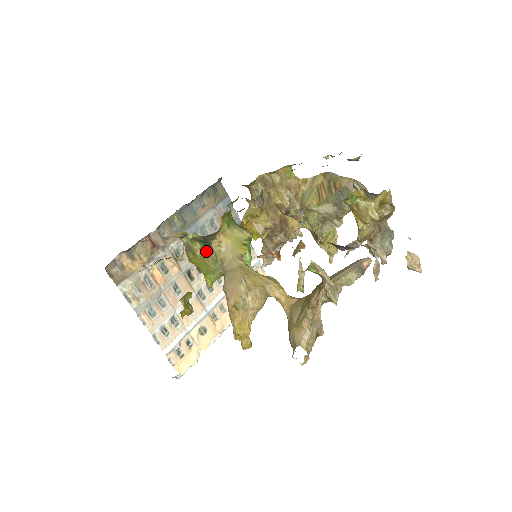
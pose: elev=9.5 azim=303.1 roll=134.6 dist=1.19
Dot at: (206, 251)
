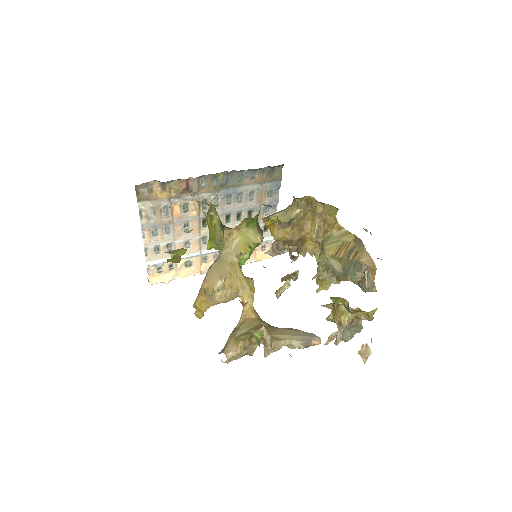
Dot at: (220, 227)
